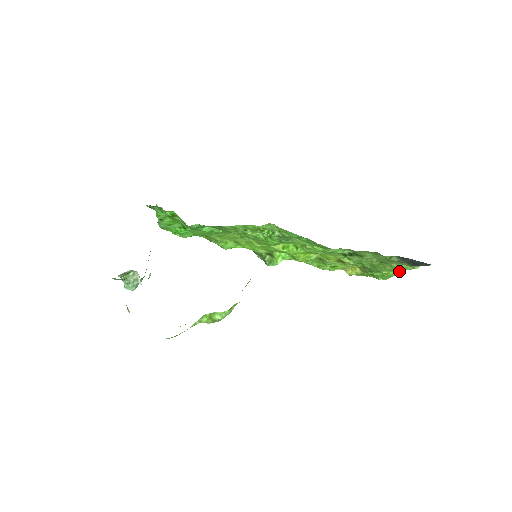
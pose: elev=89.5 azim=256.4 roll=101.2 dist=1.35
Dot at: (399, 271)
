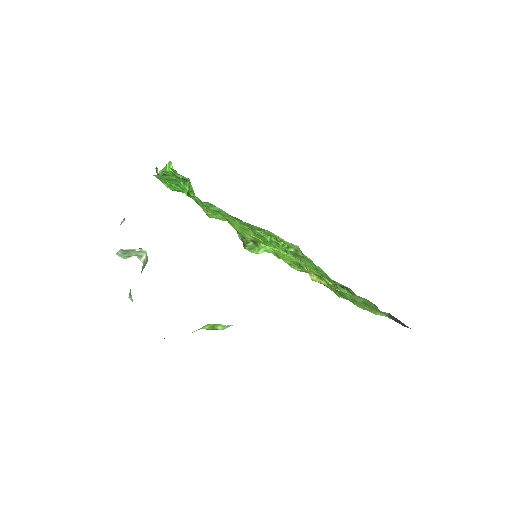
Dot at: (373, 313)
